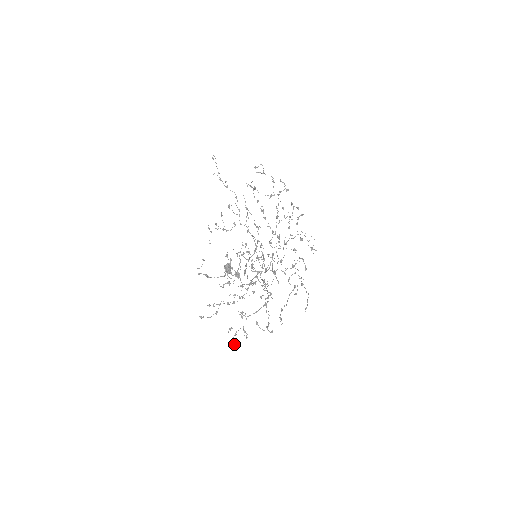
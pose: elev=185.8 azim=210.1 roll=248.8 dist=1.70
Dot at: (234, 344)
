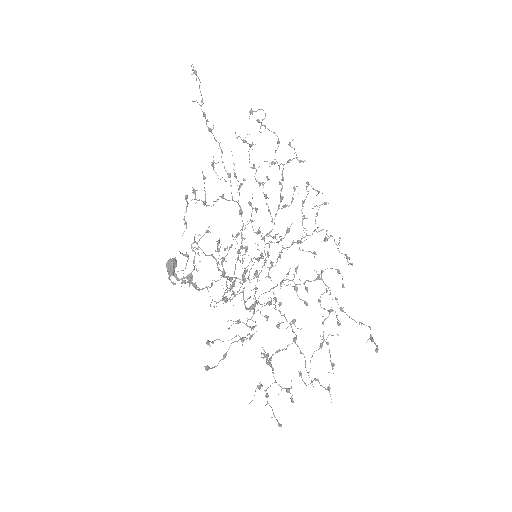
Dot at: (274, 415)
